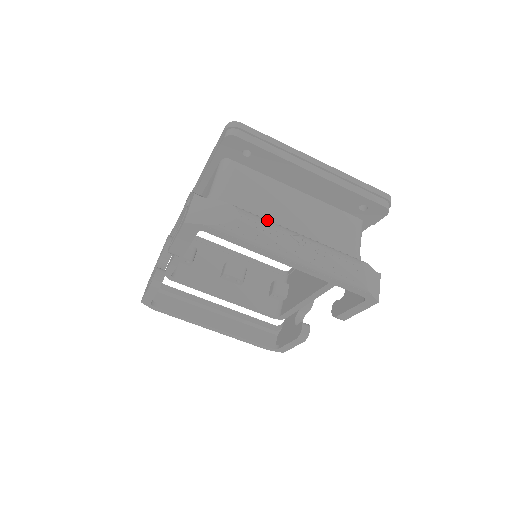
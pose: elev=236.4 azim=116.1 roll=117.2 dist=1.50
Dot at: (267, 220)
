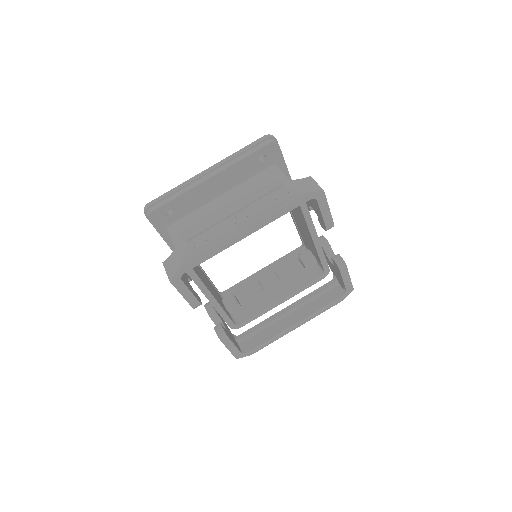
Dot at: (207, 228)
